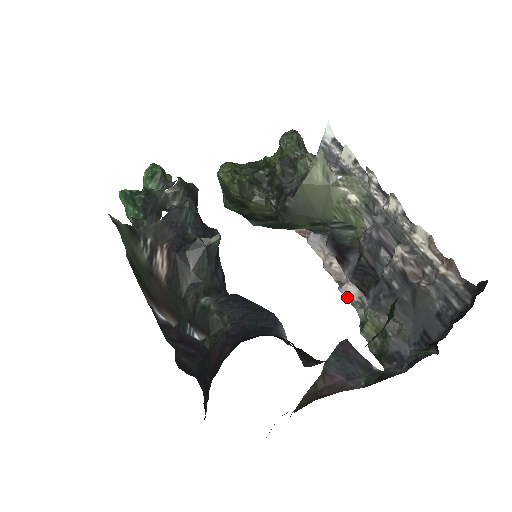
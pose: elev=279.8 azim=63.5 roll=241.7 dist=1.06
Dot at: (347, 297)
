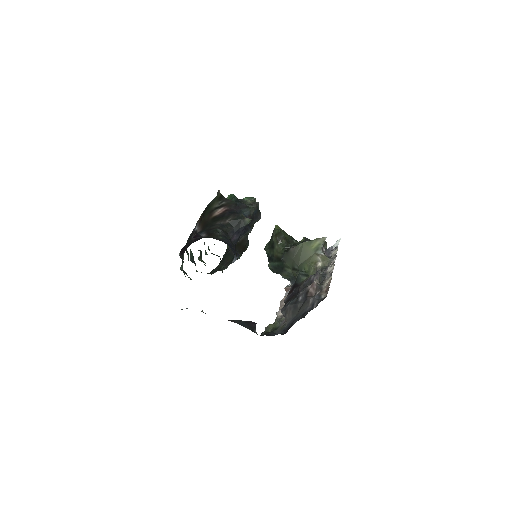
Dot at: (277, 316)
